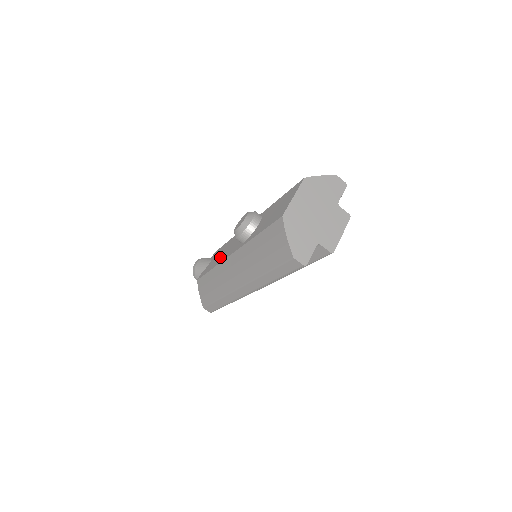
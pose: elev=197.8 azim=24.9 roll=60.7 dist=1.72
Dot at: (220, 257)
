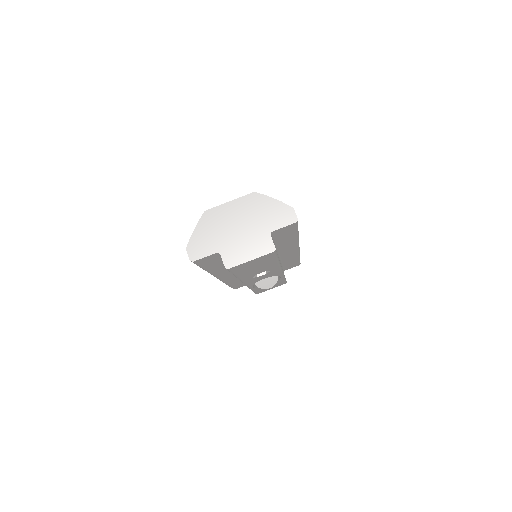
Dot at: occluded
